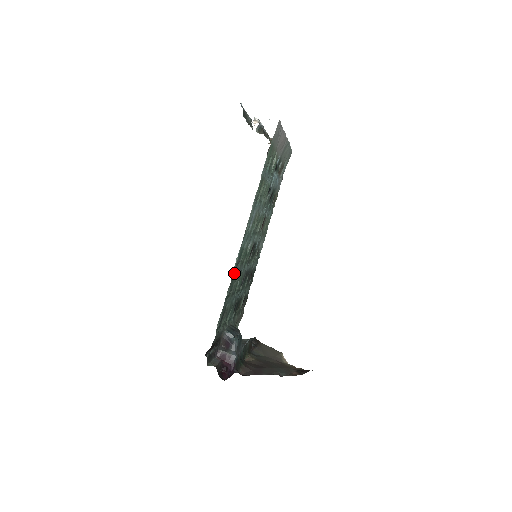
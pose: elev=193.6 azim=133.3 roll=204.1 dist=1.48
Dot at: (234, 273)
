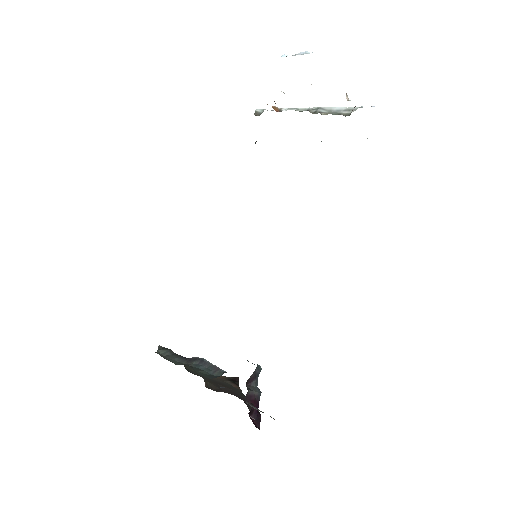
Dot at: occluded
